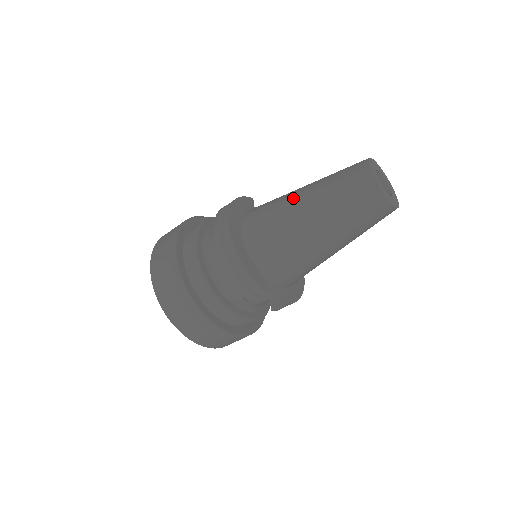
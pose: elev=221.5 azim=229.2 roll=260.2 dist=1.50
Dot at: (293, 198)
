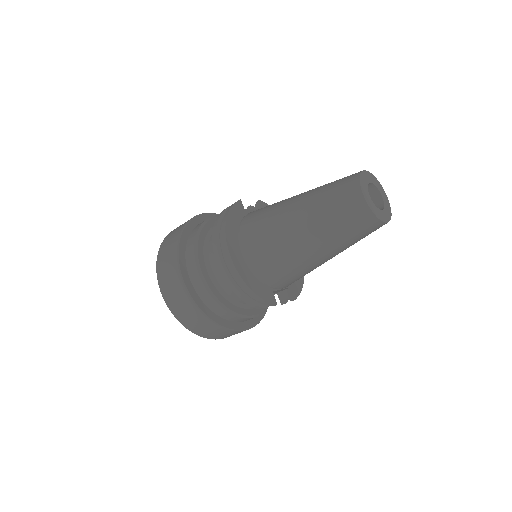
Dot at: (288, 221)
